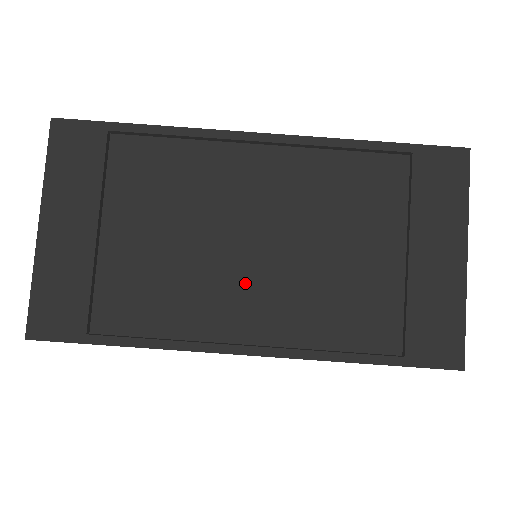
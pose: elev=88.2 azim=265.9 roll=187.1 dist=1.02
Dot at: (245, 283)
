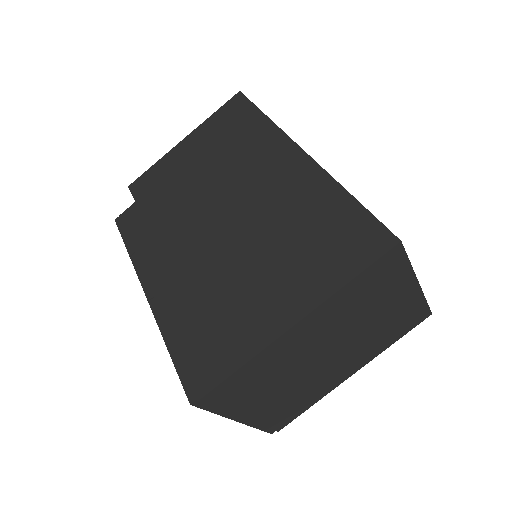
Dot at: occluded
